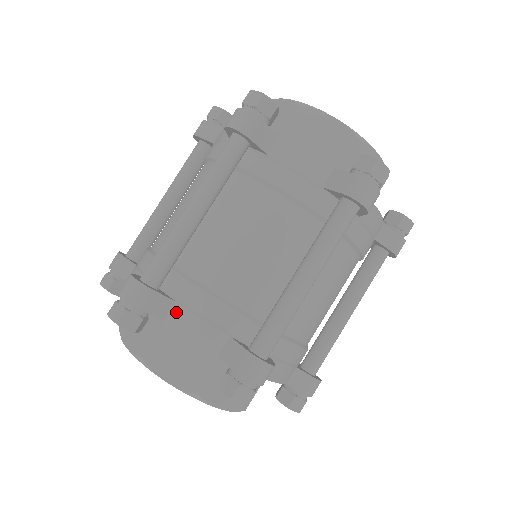
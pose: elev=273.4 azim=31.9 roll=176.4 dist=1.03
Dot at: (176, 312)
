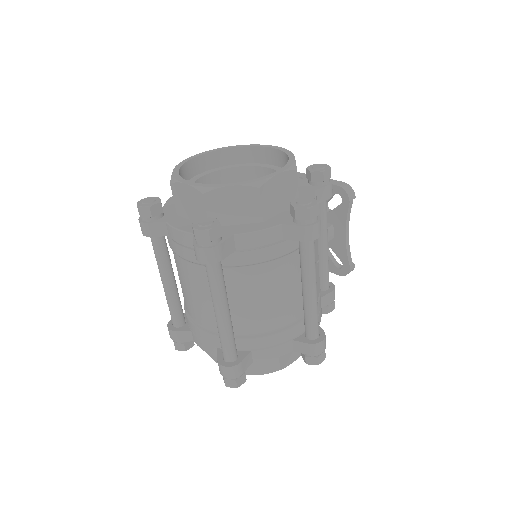
Dot at: (194, 337)
